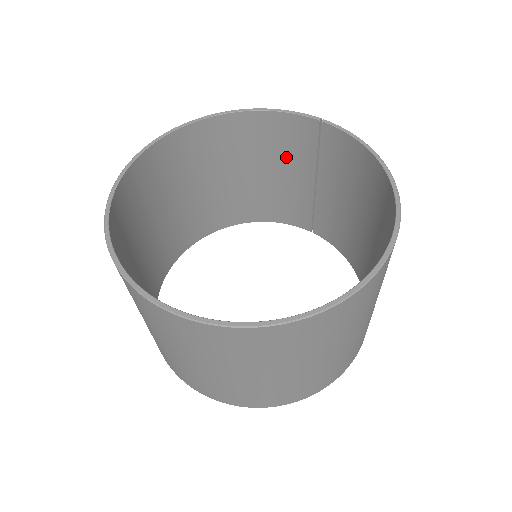
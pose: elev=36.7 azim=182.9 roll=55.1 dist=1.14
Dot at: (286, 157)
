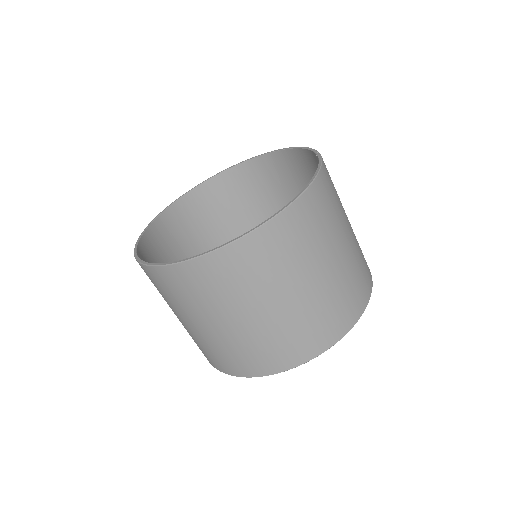
Dot at: occluded
